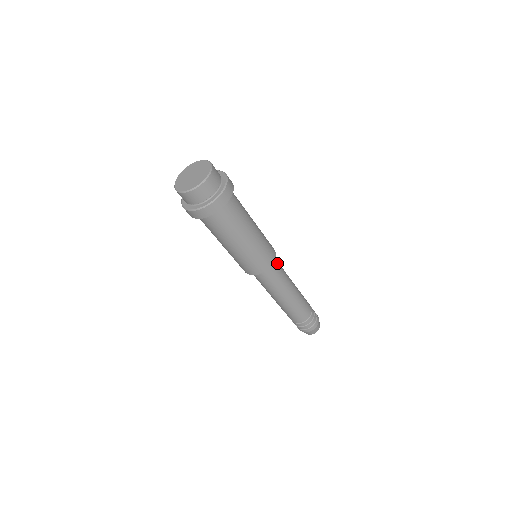
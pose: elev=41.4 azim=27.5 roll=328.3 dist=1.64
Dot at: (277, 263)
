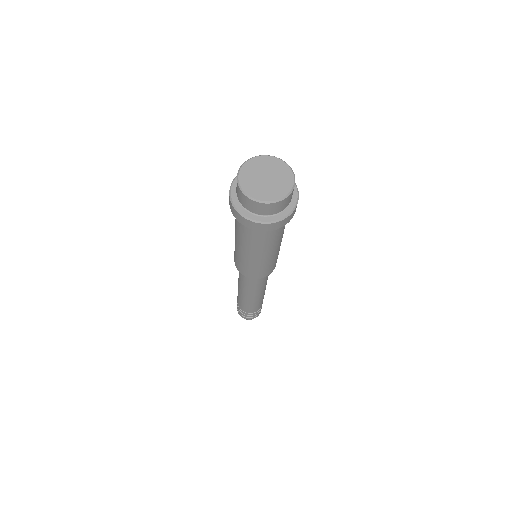
Dot at: occluded
